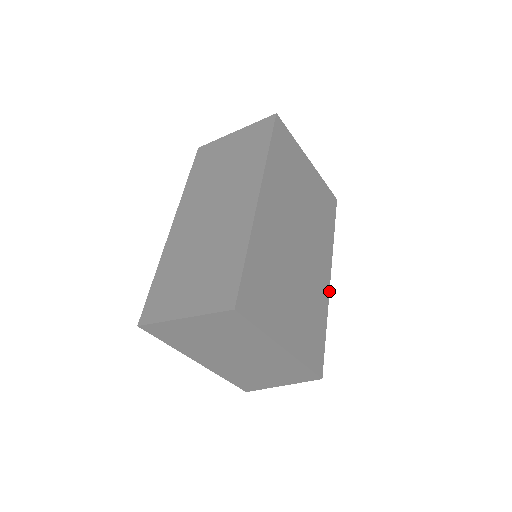
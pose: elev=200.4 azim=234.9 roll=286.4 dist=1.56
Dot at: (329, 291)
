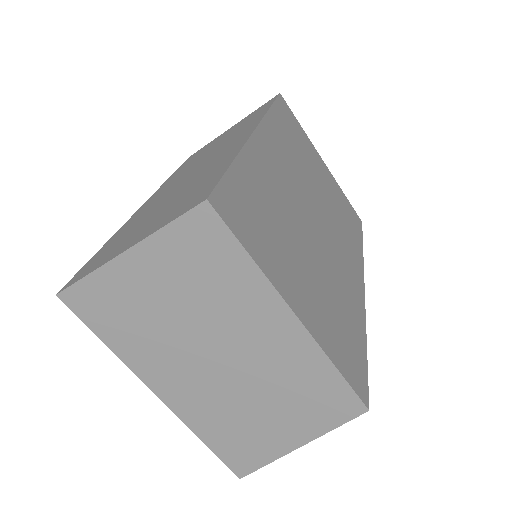
Dot at: (364, 302)
